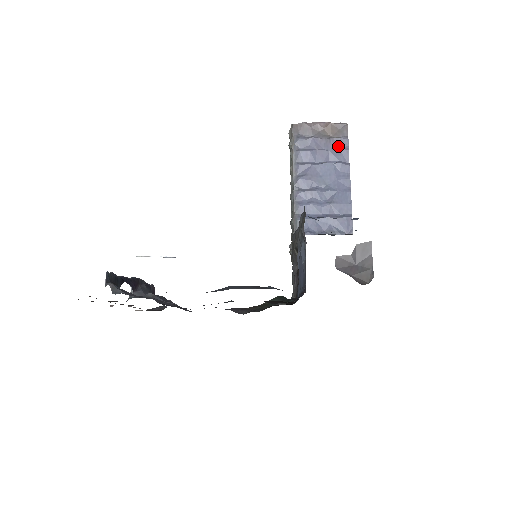
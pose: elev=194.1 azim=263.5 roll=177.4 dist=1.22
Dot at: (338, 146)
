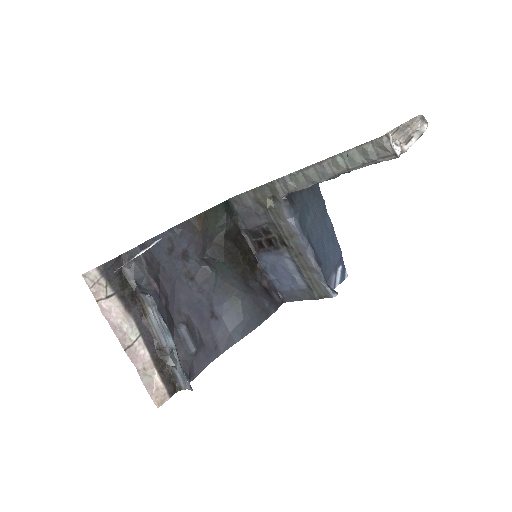
Dot at: occluded
